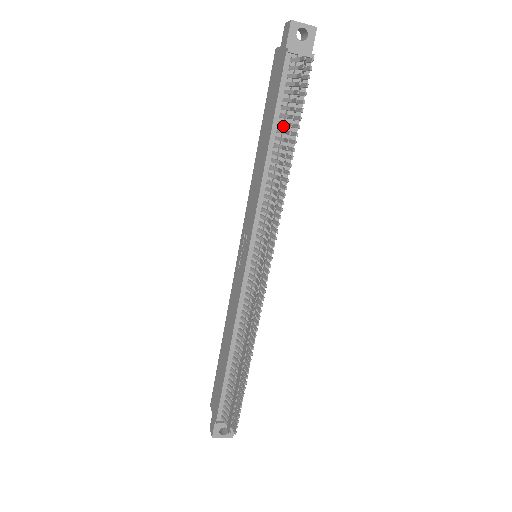
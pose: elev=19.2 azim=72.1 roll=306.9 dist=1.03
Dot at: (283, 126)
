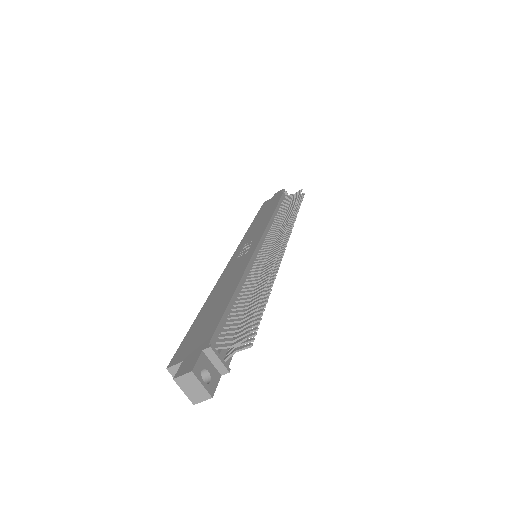
Dot at: occluded
